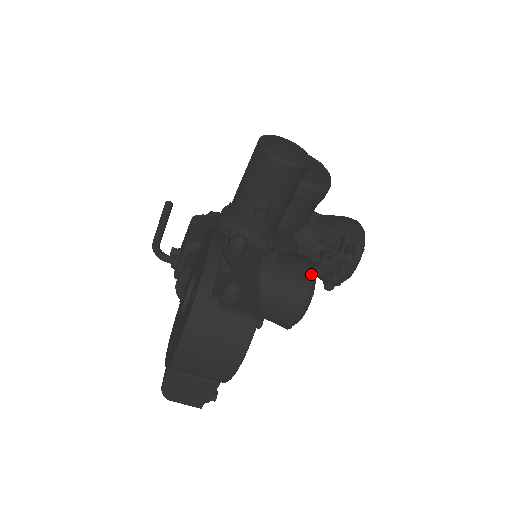
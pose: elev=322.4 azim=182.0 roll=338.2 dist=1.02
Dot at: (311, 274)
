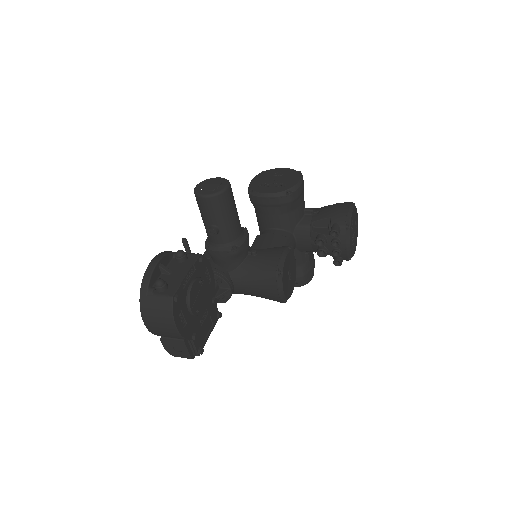
Dot at: (278, 259)
